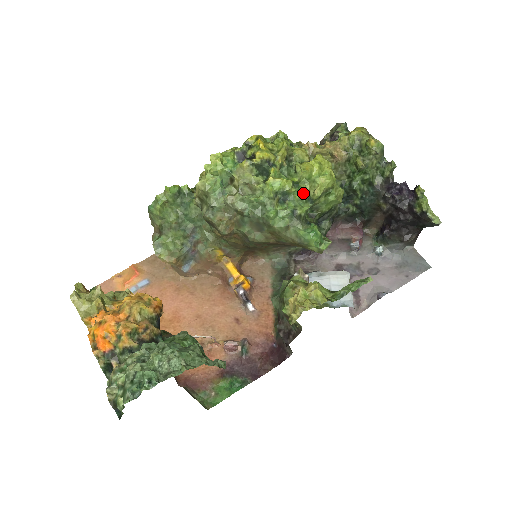
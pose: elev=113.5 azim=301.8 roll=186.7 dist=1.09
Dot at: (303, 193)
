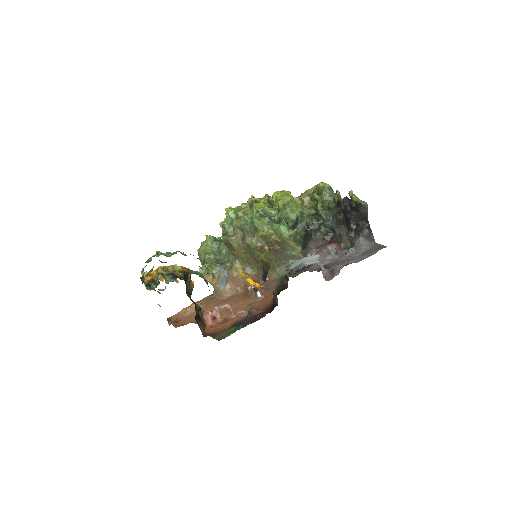
Dot at: (275, 209)
